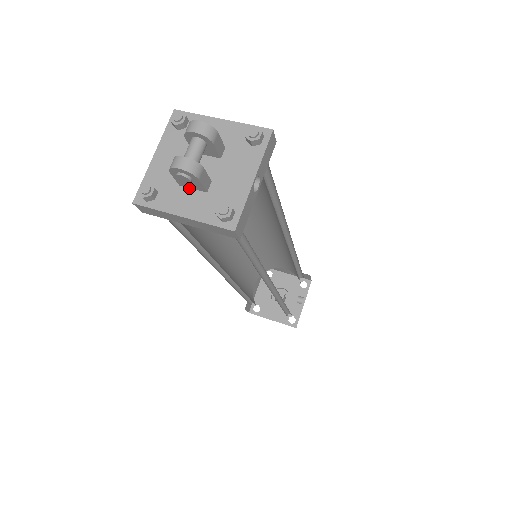
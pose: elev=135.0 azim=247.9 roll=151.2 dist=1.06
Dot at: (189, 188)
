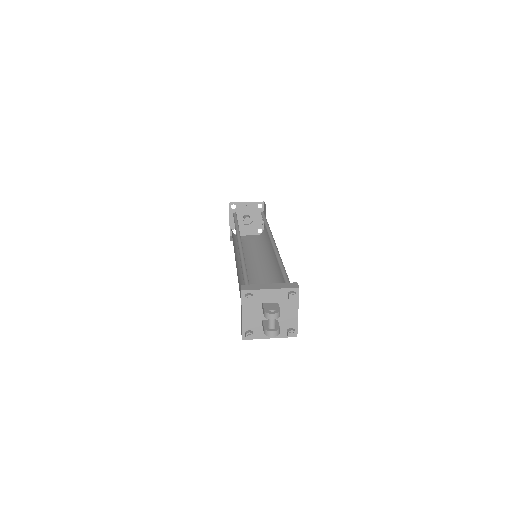
Dot at: occluded
